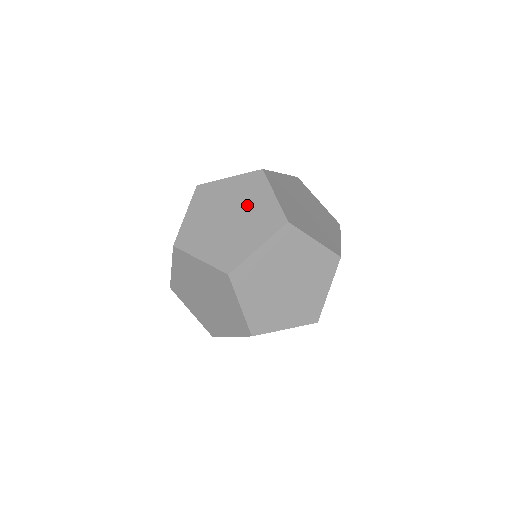
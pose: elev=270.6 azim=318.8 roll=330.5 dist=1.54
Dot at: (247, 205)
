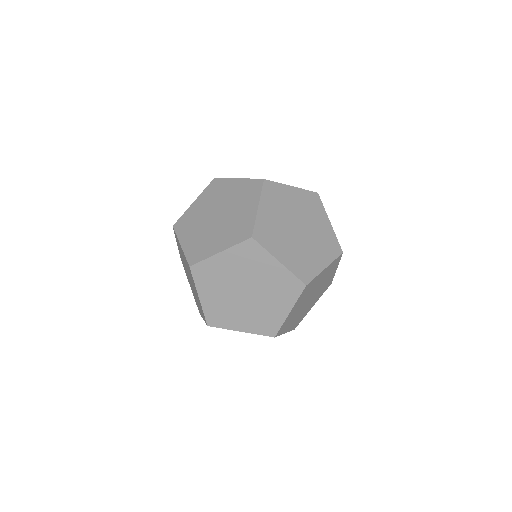
Dot at: (312, 223)
